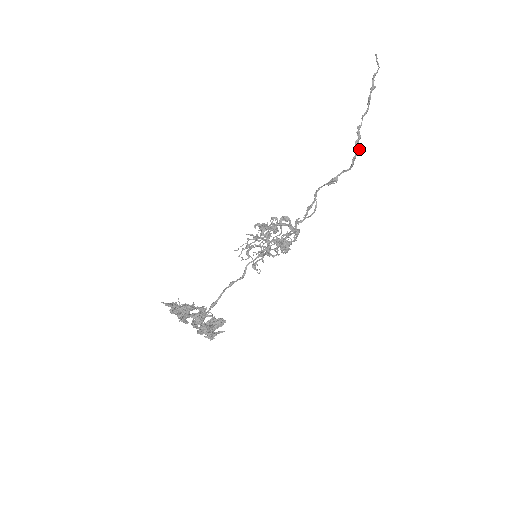
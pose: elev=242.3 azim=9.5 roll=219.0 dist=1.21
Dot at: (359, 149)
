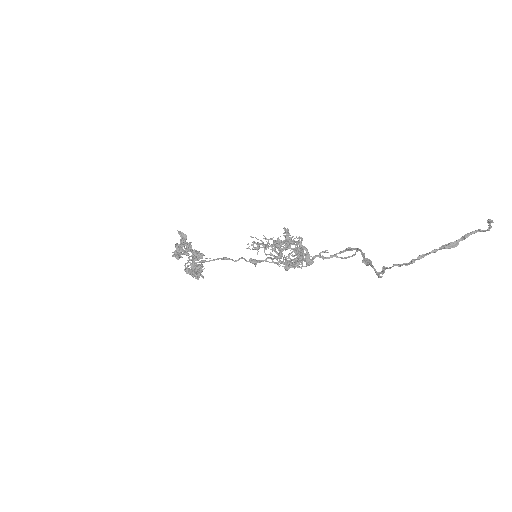
Dot at: (379, 277)
